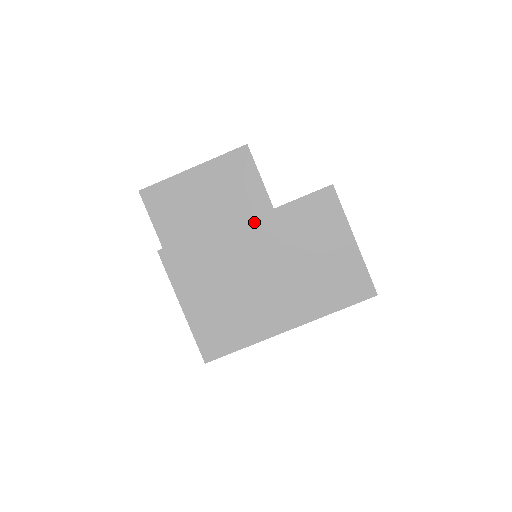
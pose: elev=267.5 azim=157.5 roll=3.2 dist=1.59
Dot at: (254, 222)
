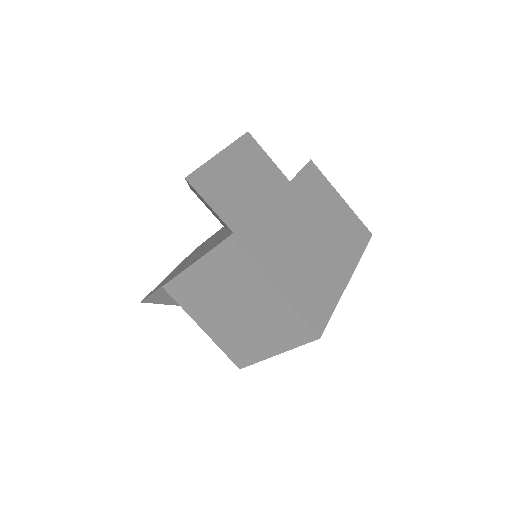
Dot at: (284, 194)
